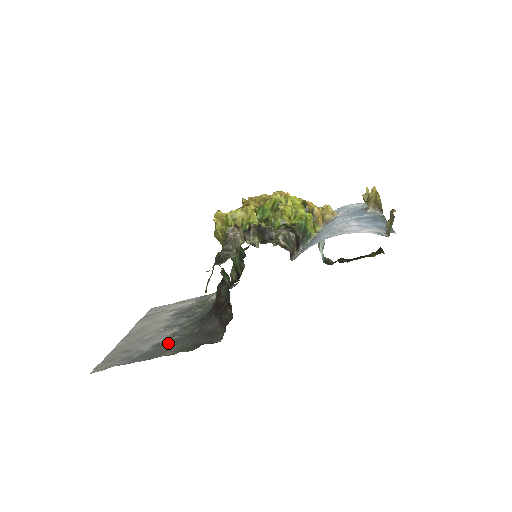
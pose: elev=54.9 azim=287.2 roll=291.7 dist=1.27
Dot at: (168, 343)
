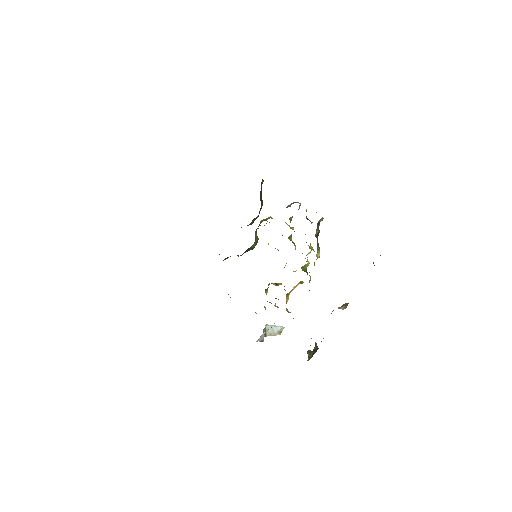
Dot at: occluded
